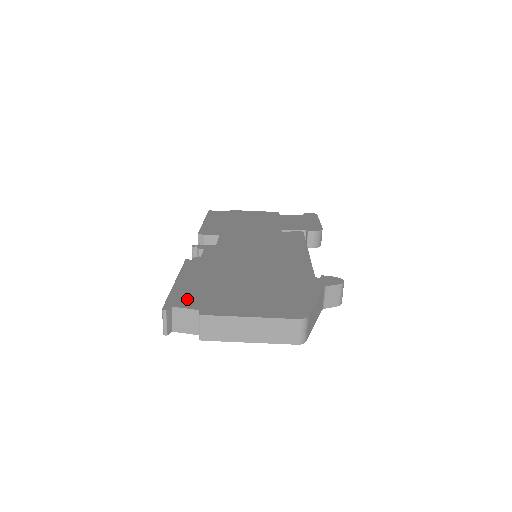
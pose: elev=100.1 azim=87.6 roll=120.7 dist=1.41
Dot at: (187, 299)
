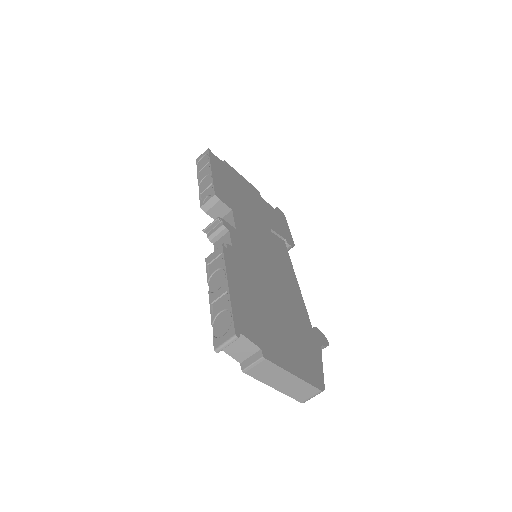
Dot at: (248, 325)
